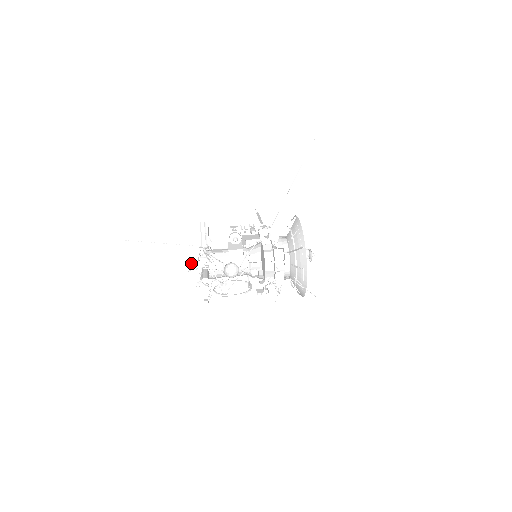
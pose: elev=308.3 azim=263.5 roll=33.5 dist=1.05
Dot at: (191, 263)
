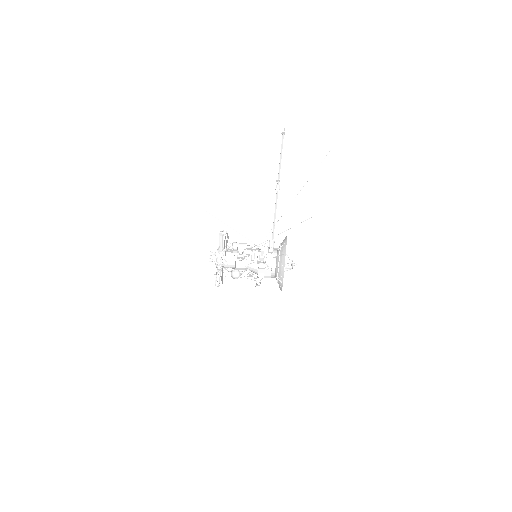
Dot at: (212, 252)
